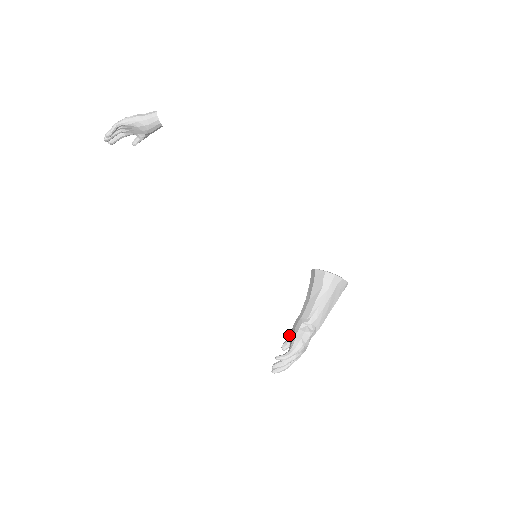
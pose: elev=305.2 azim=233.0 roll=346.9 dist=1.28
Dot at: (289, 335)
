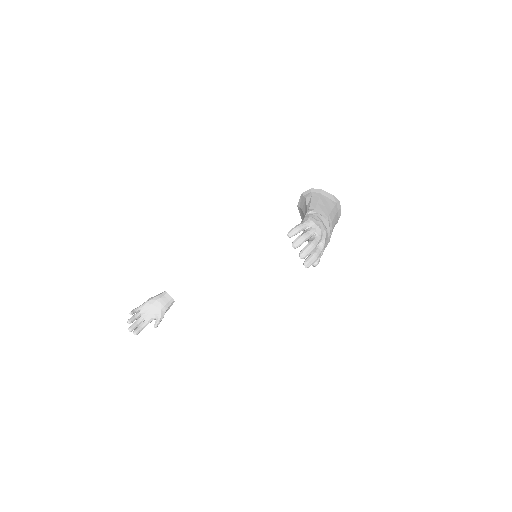
Dot at: occluded
